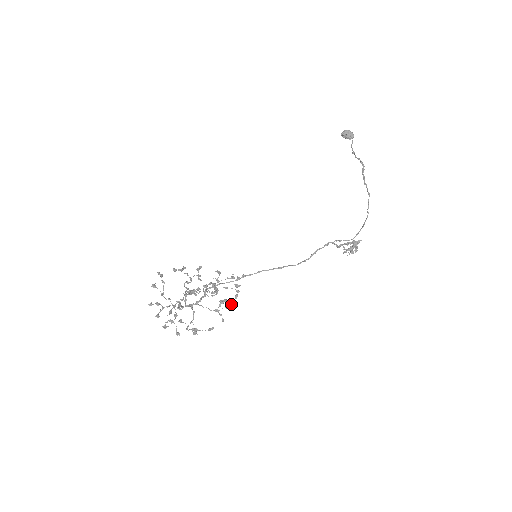
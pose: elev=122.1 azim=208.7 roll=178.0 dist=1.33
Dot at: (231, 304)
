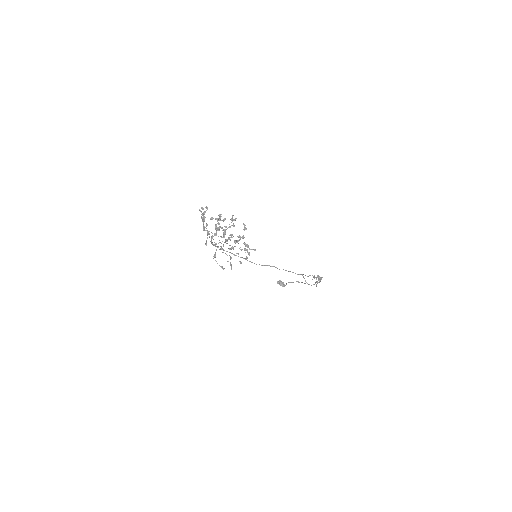
Dot at: occluded
